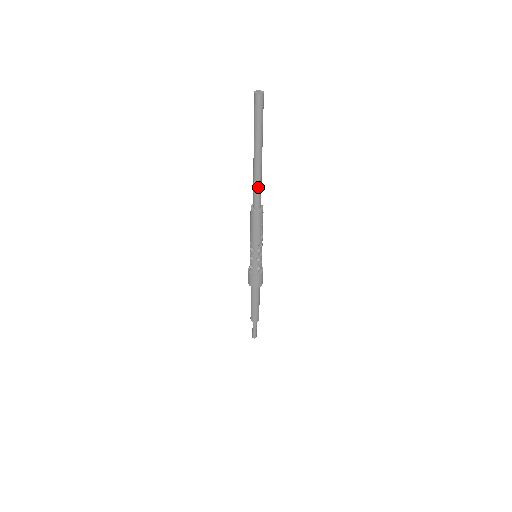
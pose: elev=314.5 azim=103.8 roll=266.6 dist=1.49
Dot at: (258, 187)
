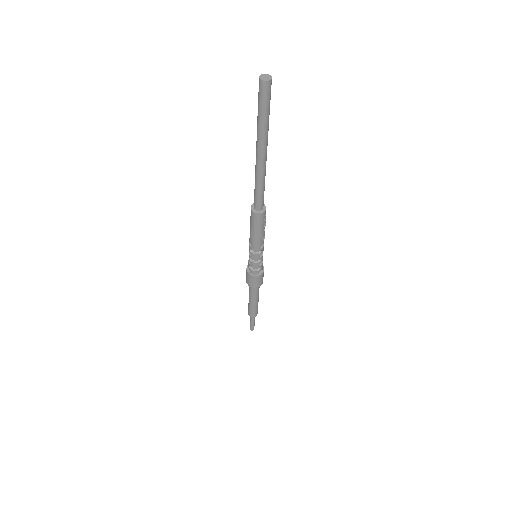
Dot at: (261, 188)
